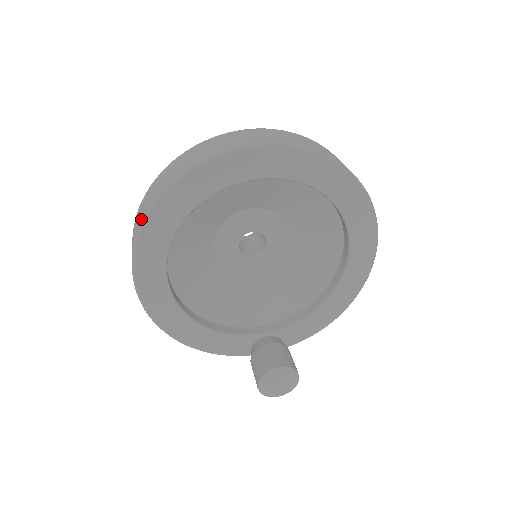
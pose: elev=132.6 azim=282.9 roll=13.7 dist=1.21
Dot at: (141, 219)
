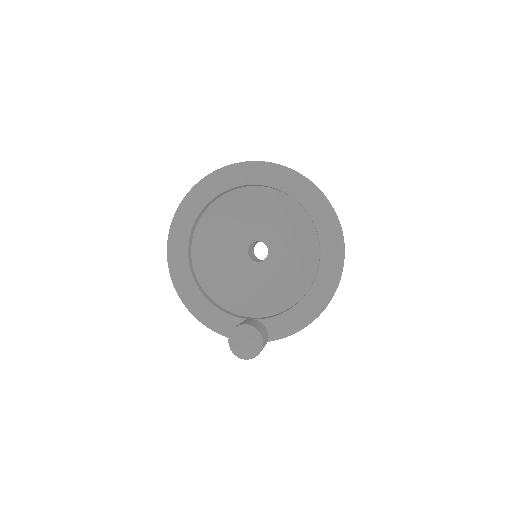
Dot at: occluded
